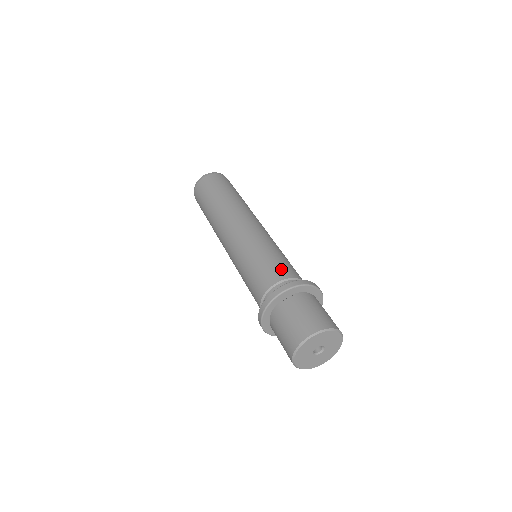
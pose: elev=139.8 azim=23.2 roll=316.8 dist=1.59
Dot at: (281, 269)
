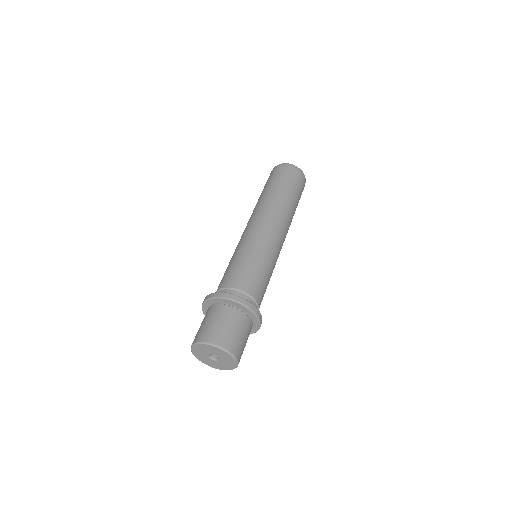
Dot at: (258, 288)
